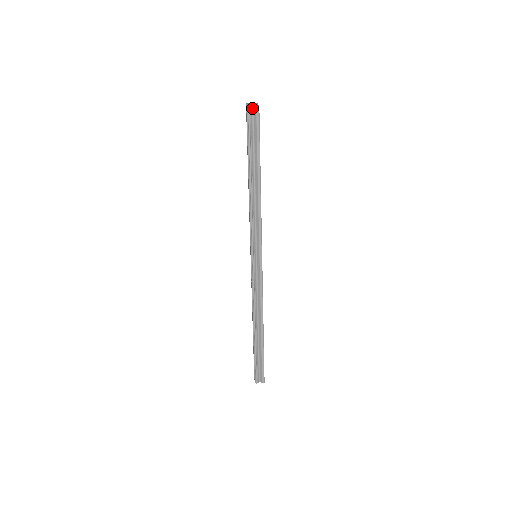
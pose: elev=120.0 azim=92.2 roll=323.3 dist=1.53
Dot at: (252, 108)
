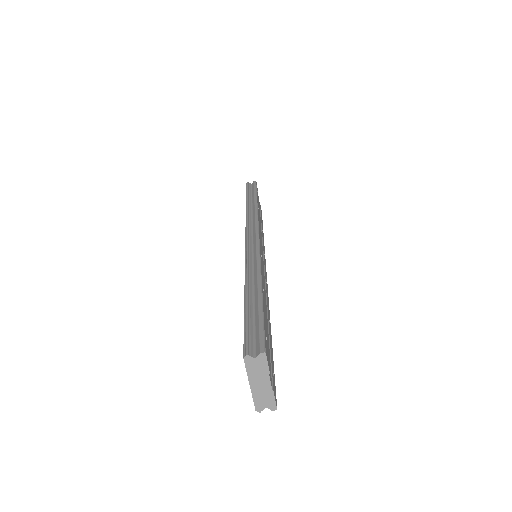
Dot at: (264, 406)
